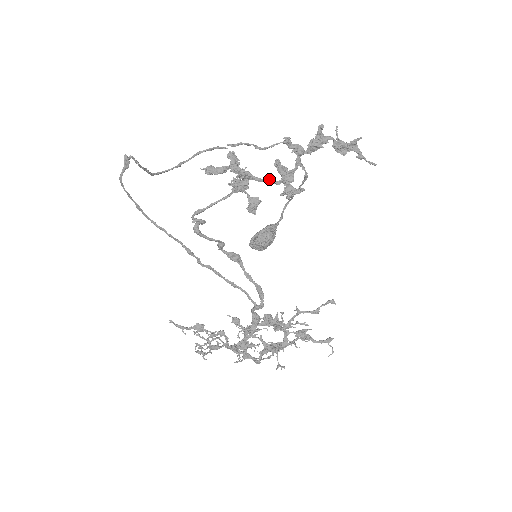
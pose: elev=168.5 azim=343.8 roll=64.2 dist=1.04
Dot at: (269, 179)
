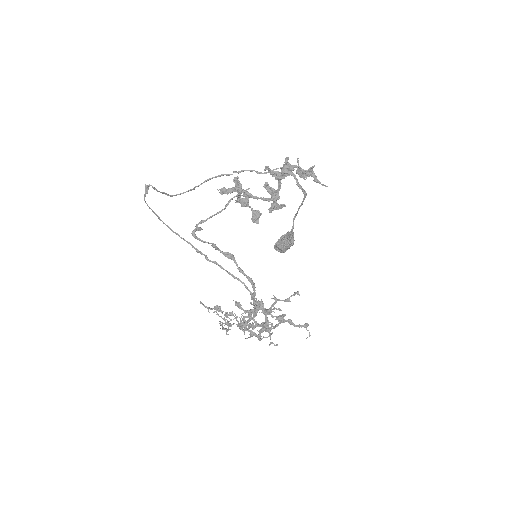
Dot at: (263, 197)
